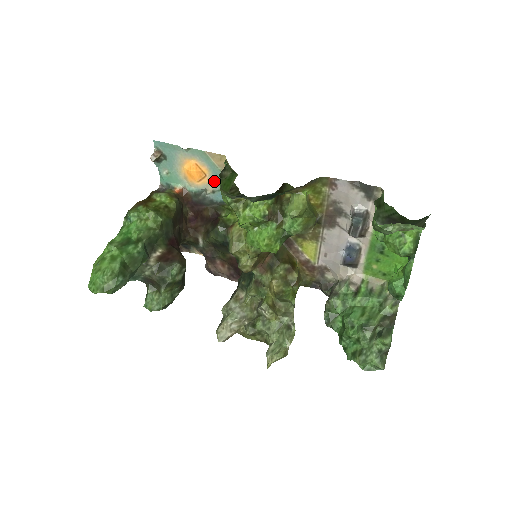
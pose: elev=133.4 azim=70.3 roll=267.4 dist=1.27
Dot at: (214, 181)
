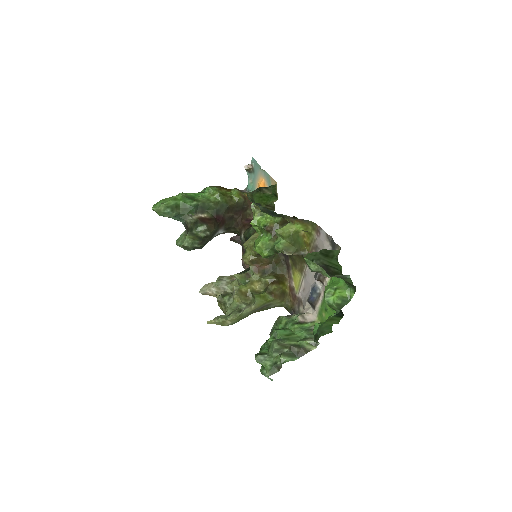
Dot at: occluded
